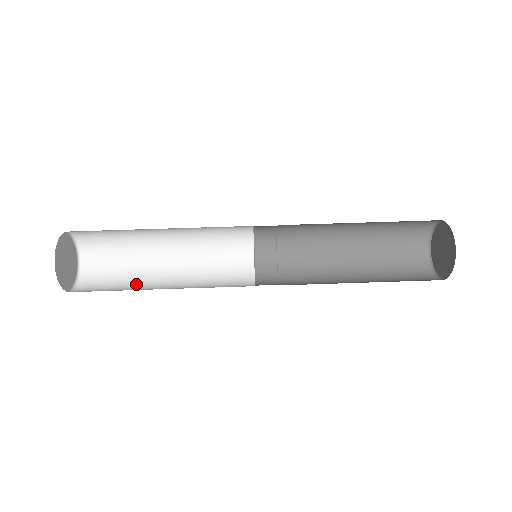
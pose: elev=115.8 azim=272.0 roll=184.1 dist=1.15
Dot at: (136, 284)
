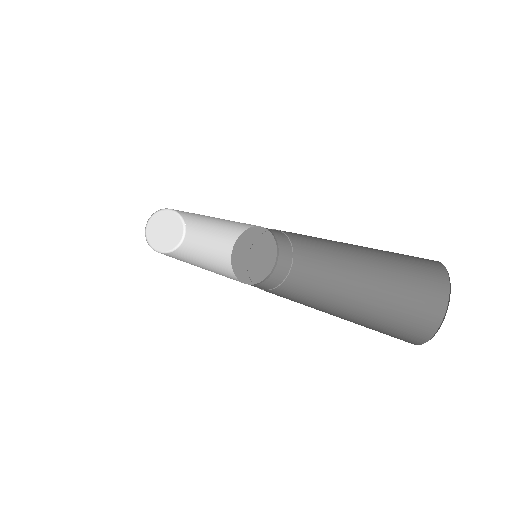
Dot at: (193, 261)
